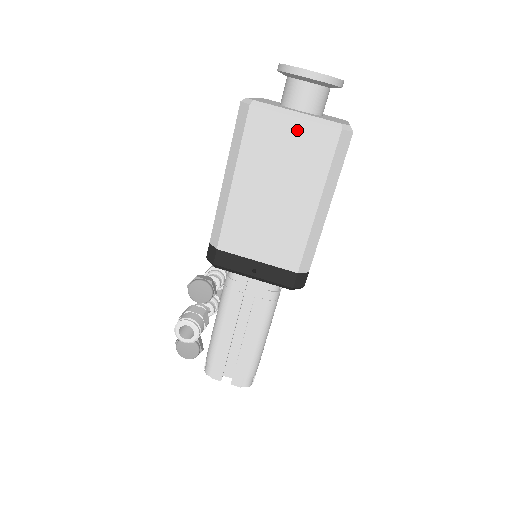
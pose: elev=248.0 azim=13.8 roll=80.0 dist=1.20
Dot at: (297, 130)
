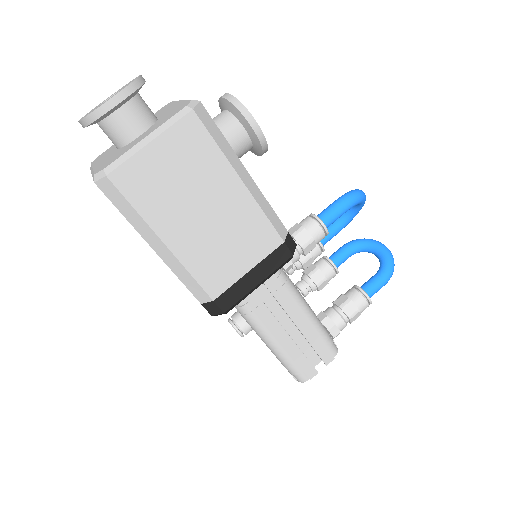
Dot at: occluded
